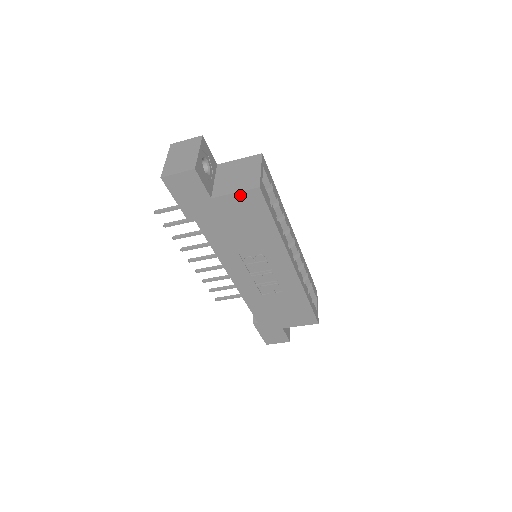
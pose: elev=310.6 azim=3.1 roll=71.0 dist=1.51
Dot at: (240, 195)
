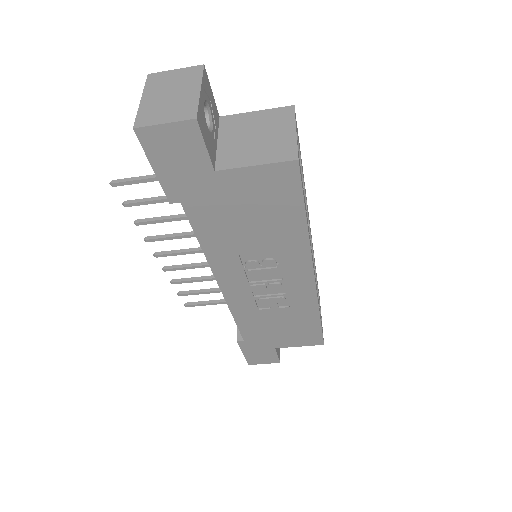
Dot at: (263, 170)
